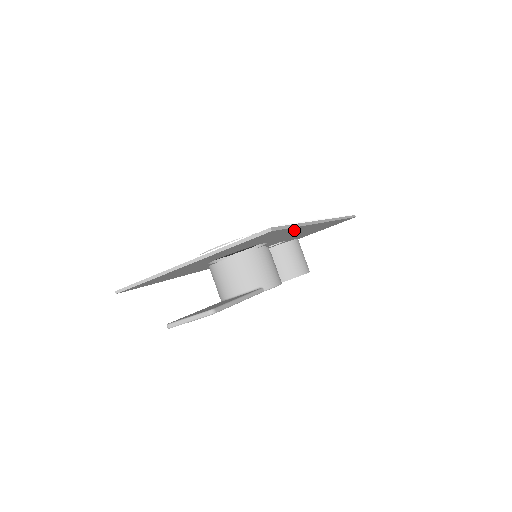
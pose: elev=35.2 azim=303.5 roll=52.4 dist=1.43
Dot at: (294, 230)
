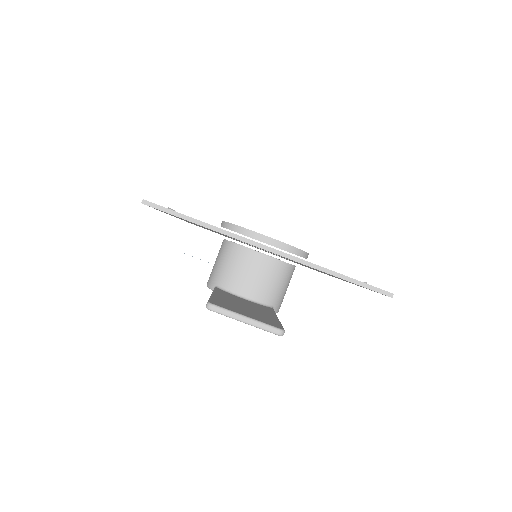
Dot at: (341, 279)
